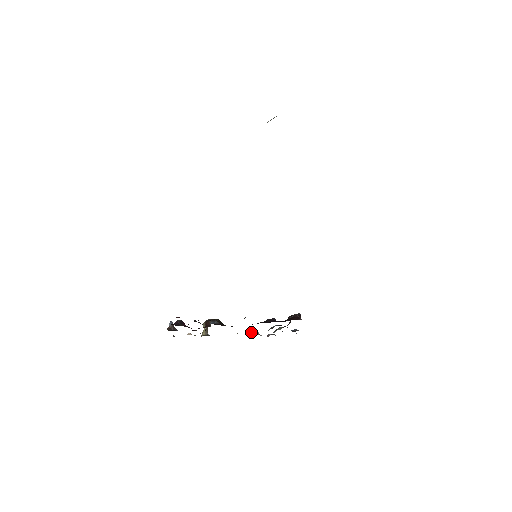
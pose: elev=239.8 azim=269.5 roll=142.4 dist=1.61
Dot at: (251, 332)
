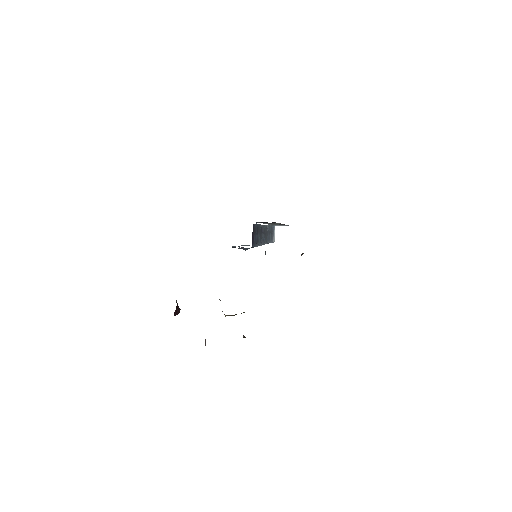
Dot at: occluded
